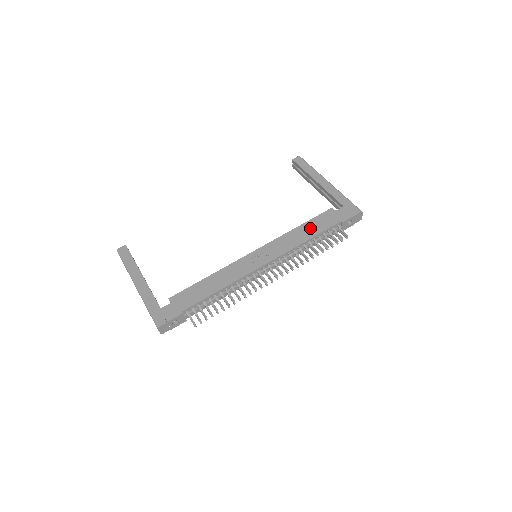
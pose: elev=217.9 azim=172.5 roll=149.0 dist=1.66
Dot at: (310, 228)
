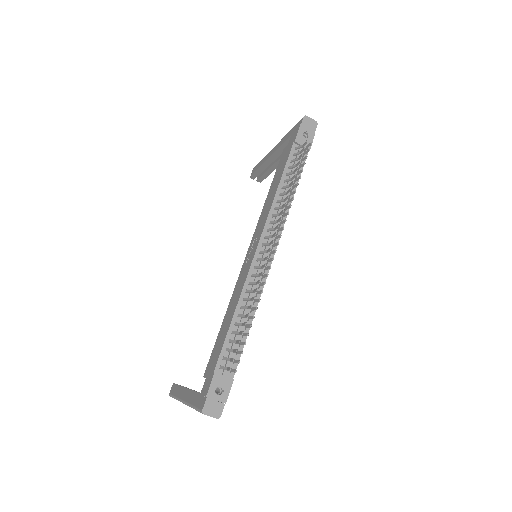
Dot at: (275, 180)
